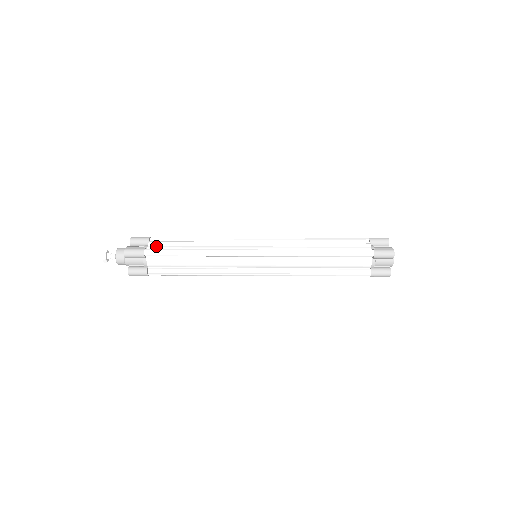
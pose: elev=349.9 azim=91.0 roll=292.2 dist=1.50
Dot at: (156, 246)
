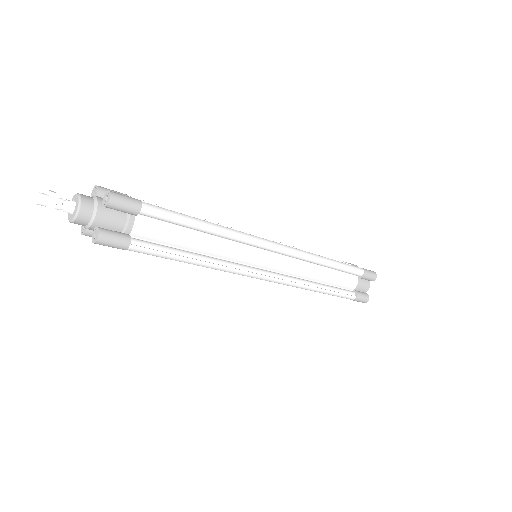
Dot at: occluded
